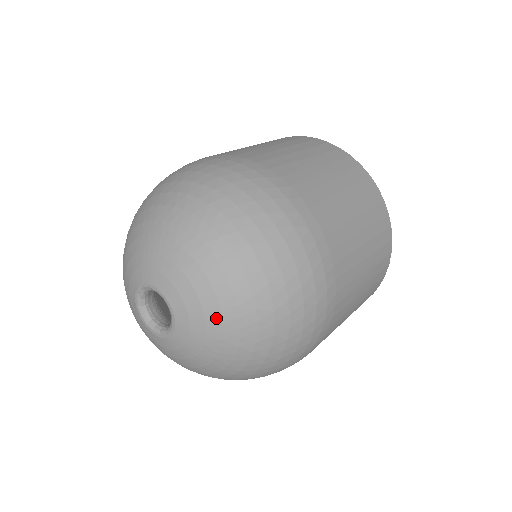
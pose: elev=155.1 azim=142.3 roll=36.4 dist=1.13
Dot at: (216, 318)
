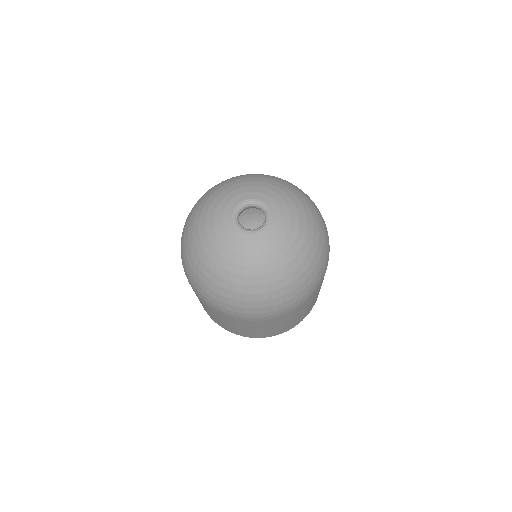
Dot at: (291, 202)
